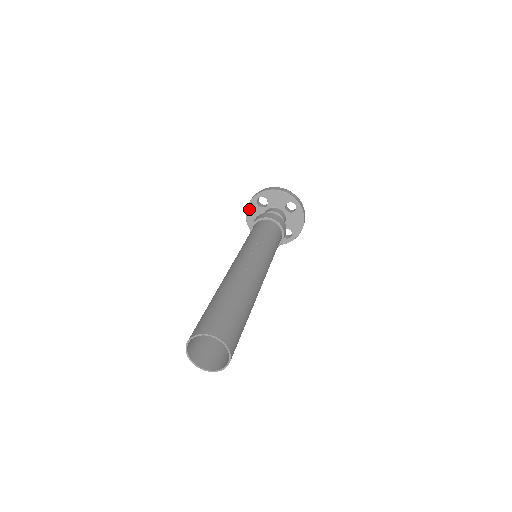
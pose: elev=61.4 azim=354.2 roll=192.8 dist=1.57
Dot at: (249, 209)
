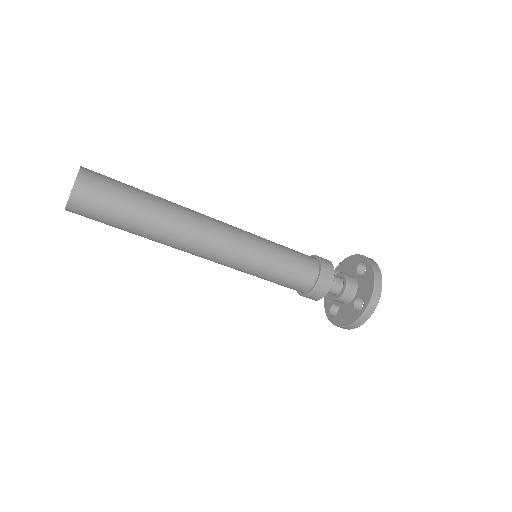
Dot at: occluded
